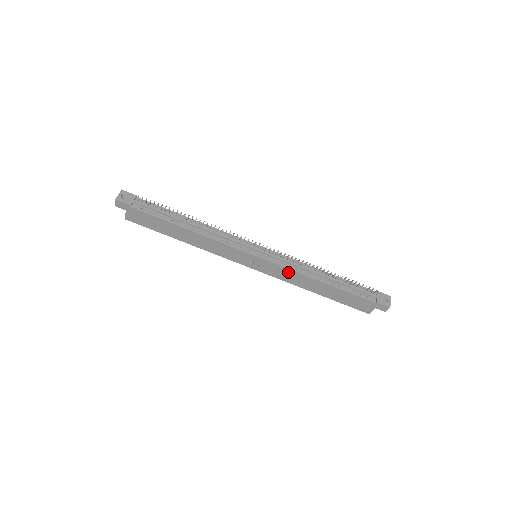
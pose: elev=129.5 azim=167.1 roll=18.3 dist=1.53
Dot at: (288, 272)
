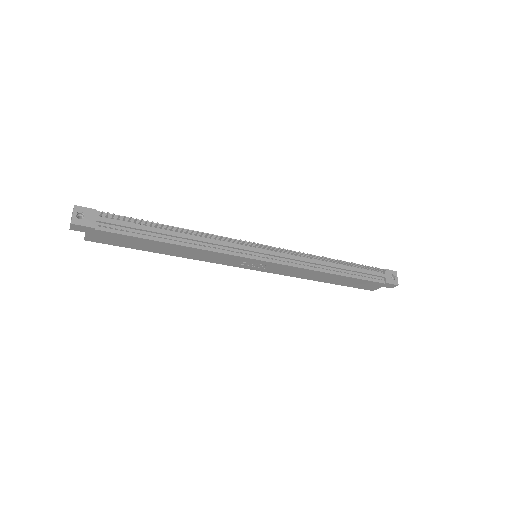
Dot at: (295, 269)
